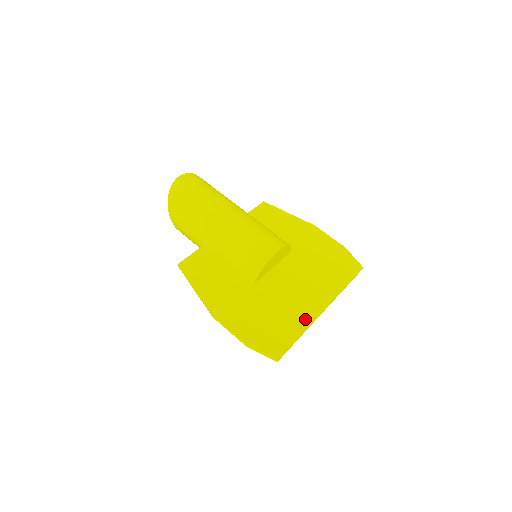
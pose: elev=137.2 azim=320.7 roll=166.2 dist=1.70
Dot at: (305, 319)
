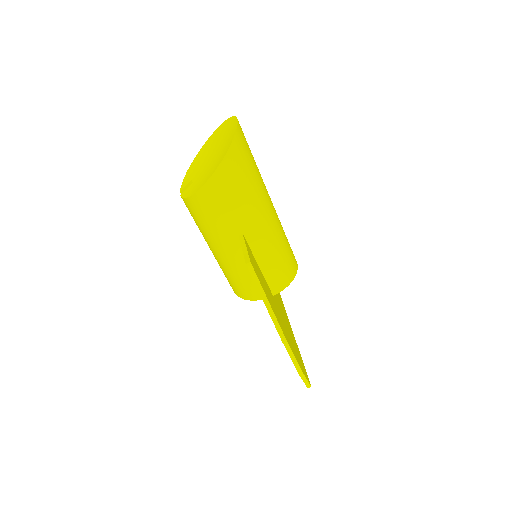
Dot at: occluded
